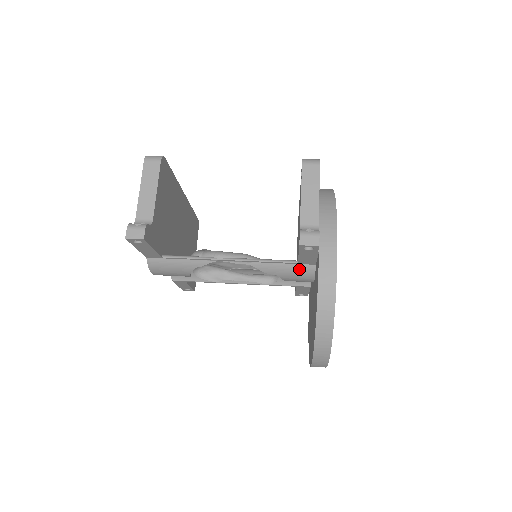
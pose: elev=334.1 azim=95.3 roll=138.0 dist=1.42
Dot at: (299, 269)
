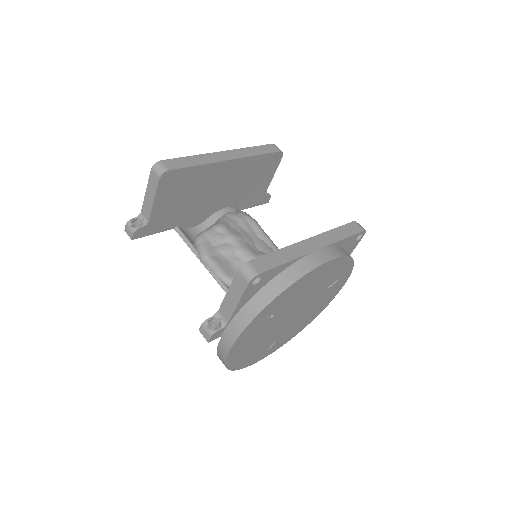
Dot at: occluded
